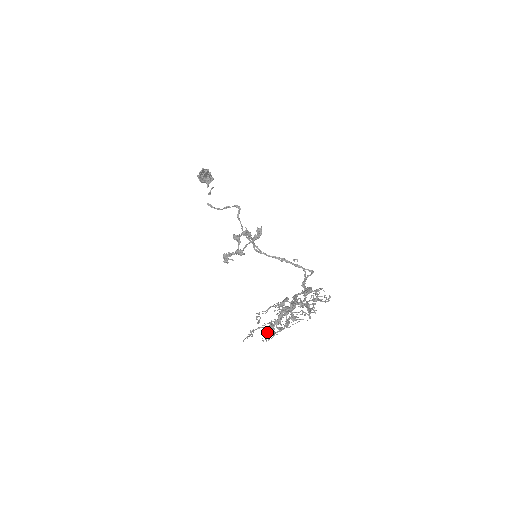
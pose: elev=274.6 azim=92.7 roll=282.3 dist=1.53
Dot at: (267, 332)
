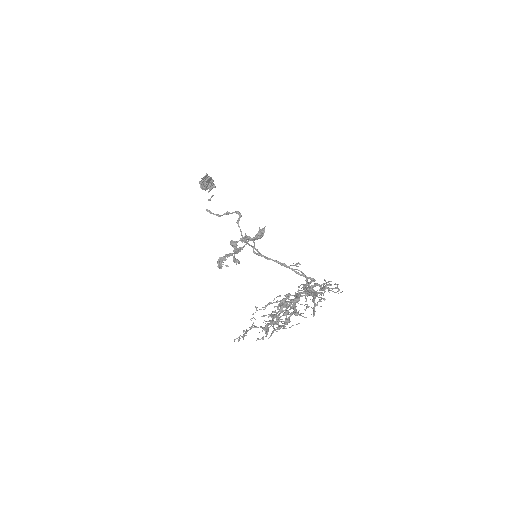
Dot at: (265, 327)
